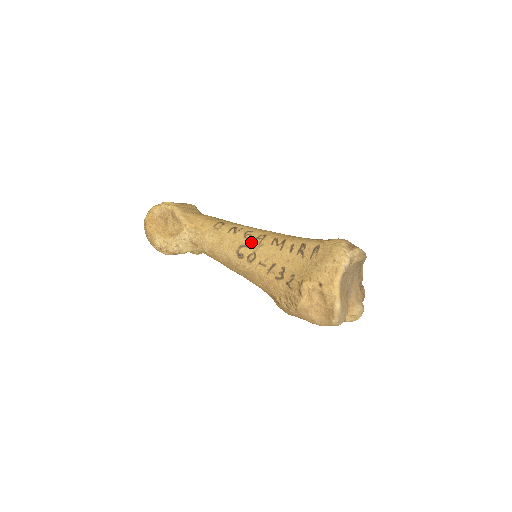
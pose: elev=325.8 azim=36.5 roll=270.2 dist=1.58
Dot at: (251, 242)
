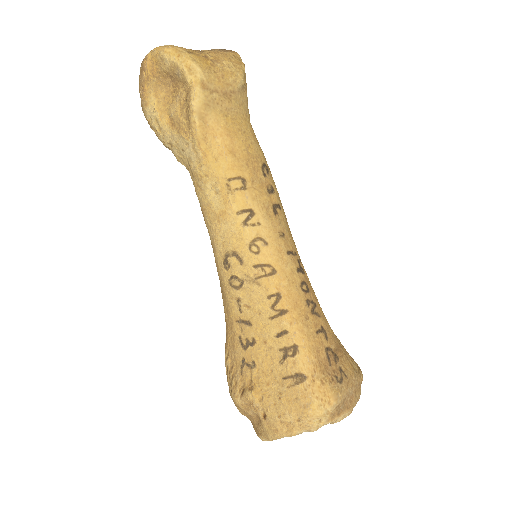
Dot at: (250, 264)
